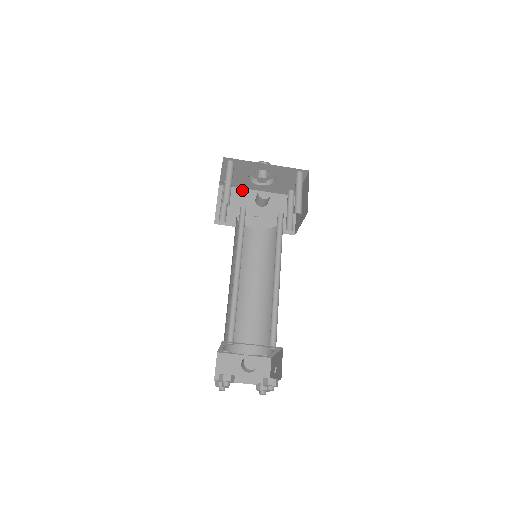
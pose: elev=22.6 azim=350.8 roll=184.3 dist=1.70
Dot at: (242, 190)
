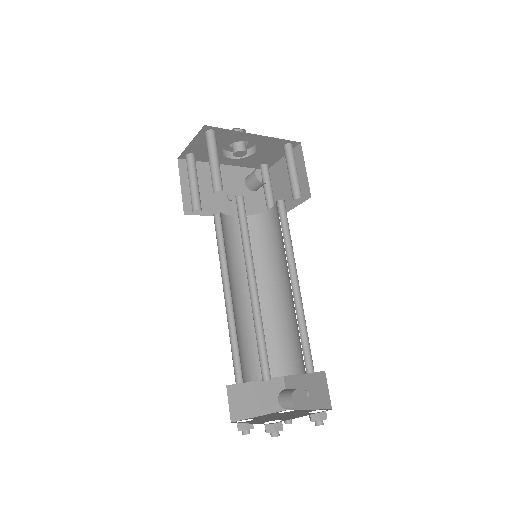
Dot at: (207, 165)
